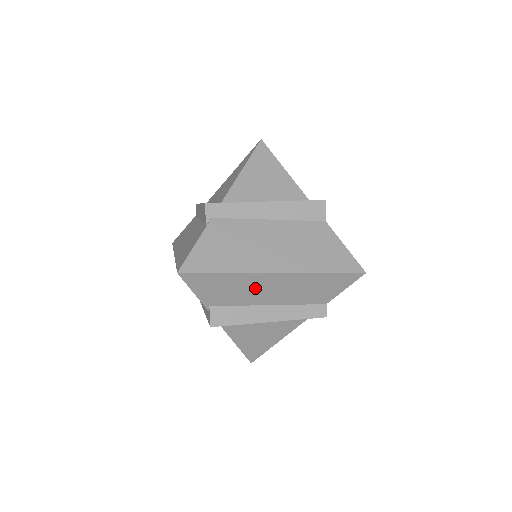
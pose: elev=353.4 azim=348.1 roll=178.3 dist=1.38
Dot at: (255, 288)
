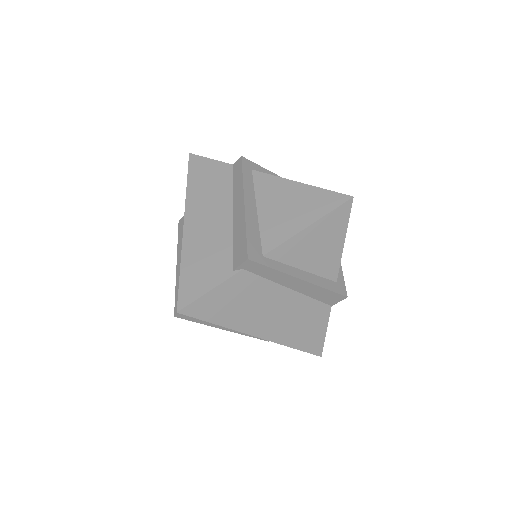
Dot at: occluded
